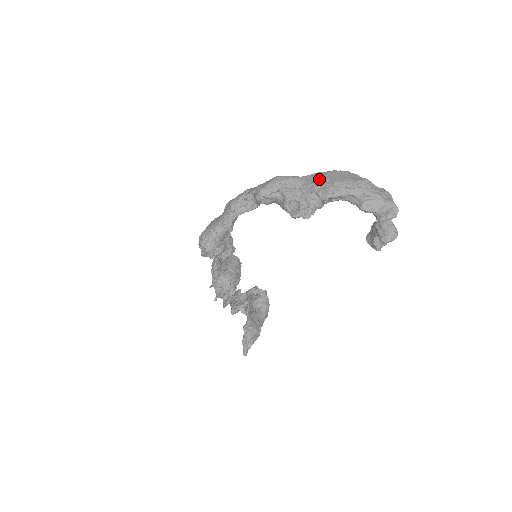
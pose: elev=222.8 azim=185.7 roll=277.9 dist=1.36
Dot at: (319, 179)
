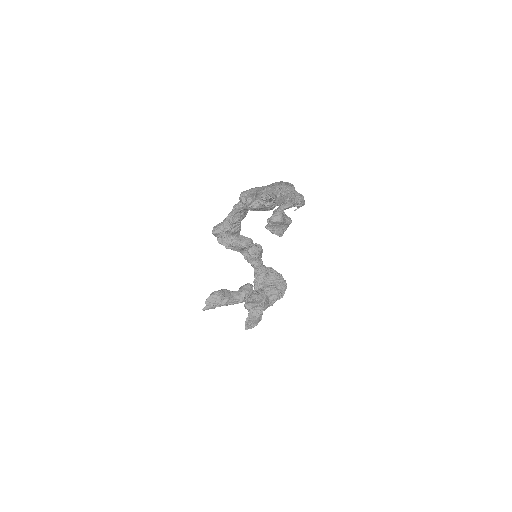
Dot at: occluded
